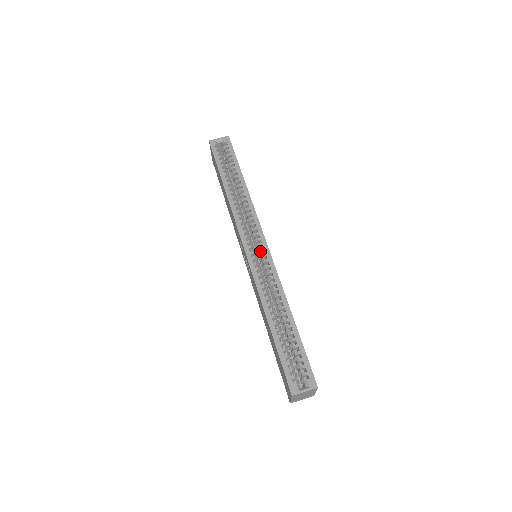
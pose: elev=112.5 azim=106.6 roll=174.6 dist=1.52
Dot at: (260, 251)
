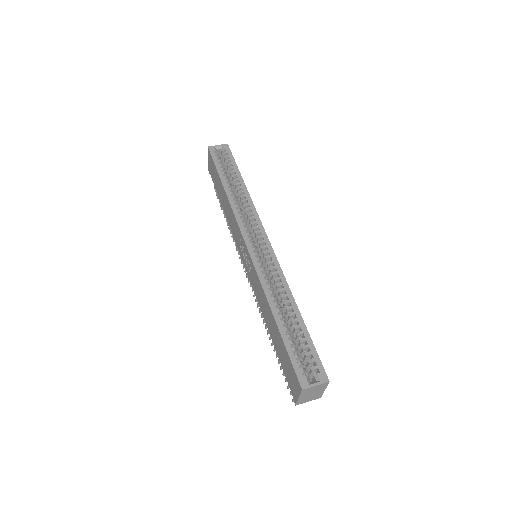
Dot at: (262, 248)
